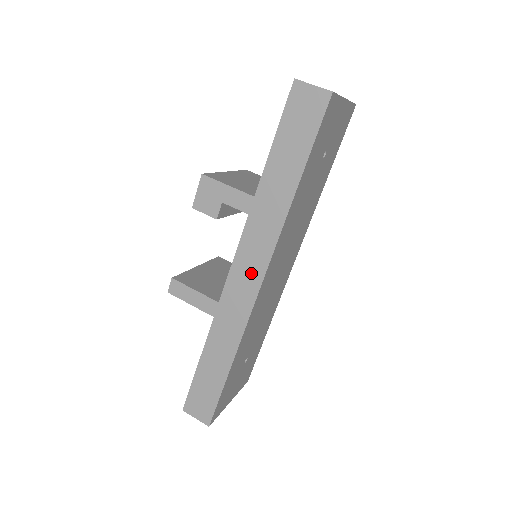
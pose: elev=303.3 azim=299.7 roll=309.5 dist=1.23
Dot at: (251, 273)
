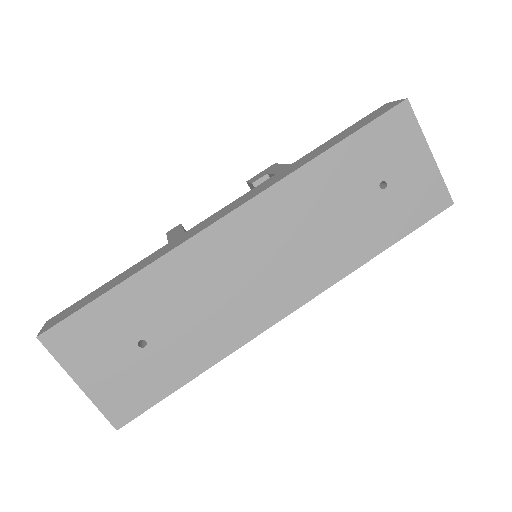
Dot at: (231, 208)
